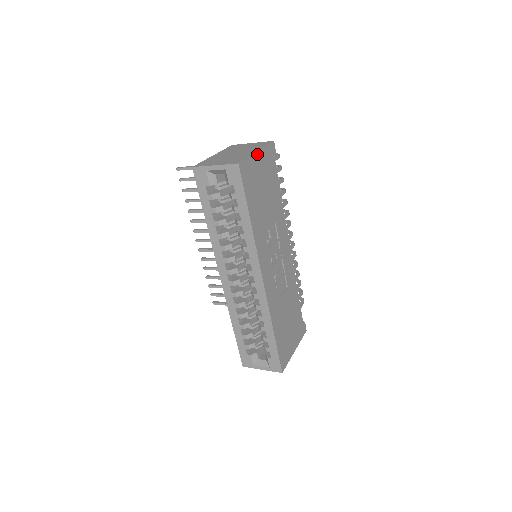
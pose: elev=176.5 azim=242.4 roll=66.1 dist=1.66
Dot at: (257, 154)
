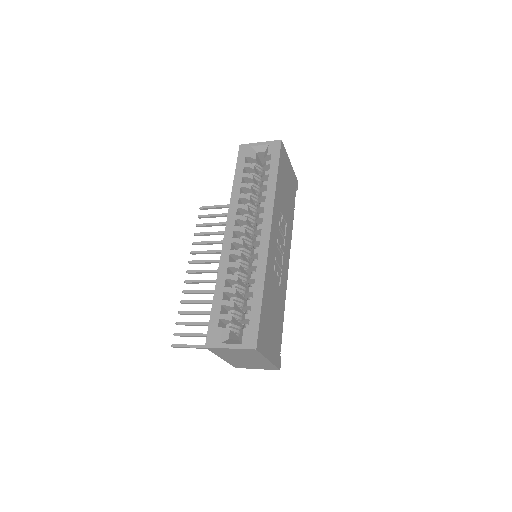
Dot at: (290, 163)
